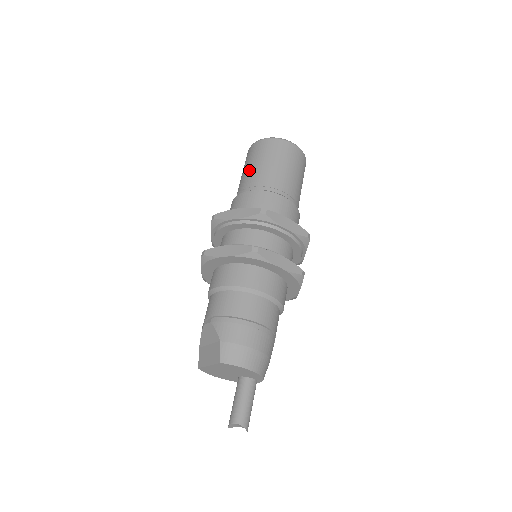
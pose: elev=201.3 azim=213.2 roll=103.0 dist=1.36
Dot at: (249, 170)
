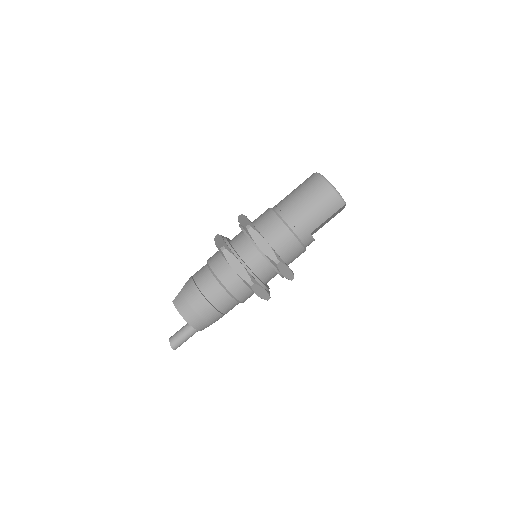
Dot at: (290, 193)
